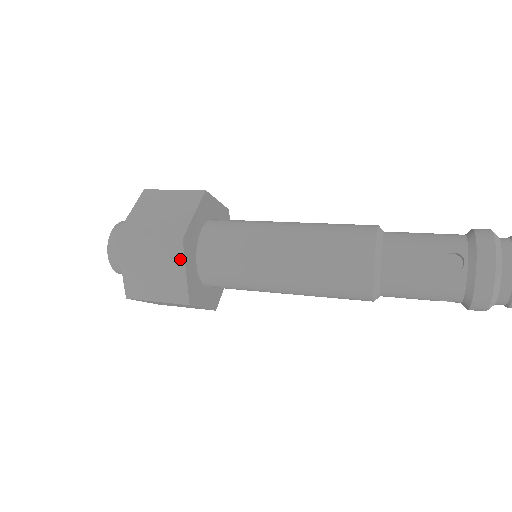
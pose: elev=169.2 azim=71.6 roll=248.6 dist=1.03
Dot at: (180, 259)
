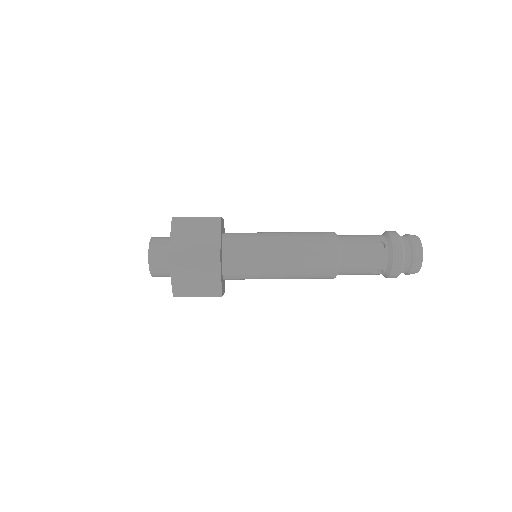
Dot at: occluded
